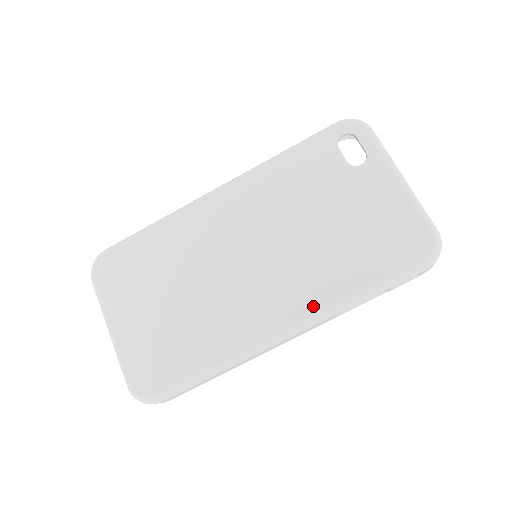
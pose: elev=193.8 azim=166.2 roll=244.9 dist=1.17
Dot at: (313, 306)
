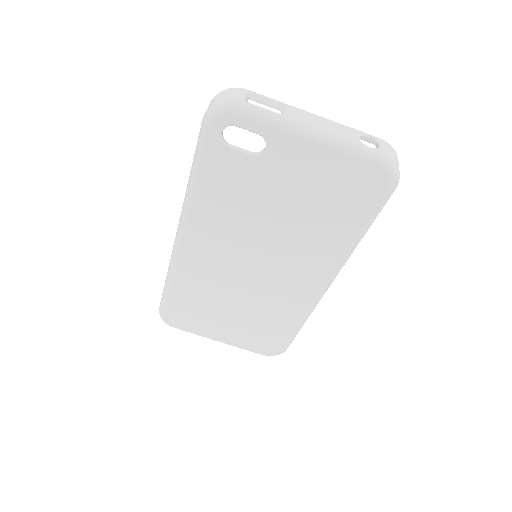
Dot at: (329, 266)
